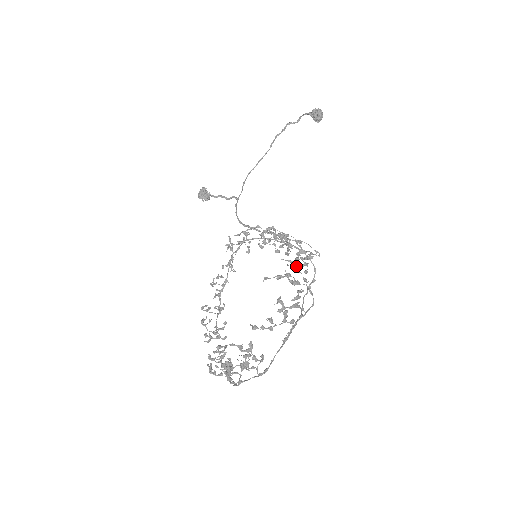
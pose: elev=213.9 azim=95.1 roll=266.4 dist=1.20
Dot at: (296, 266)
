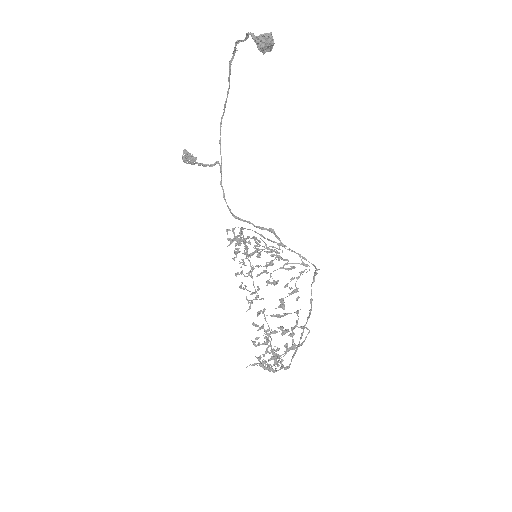
Dot at: (281, 316)
